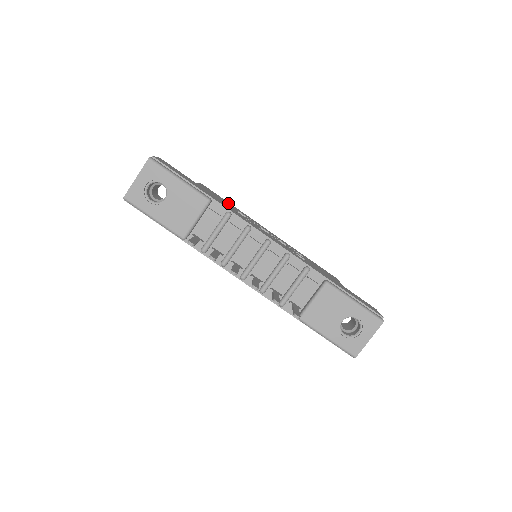
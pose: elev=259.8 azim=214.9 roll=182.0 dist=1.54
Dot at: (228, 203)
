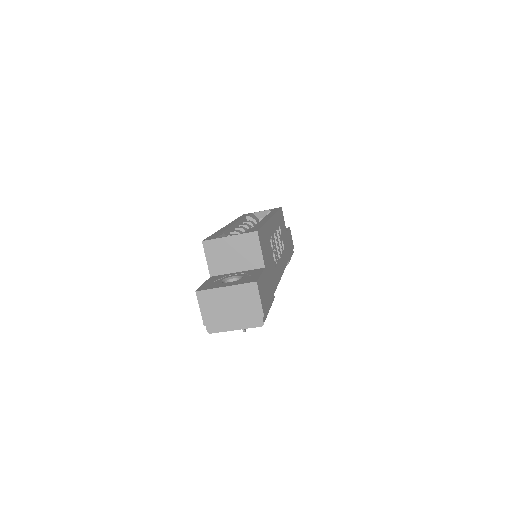
Dot at: (266, 236)
